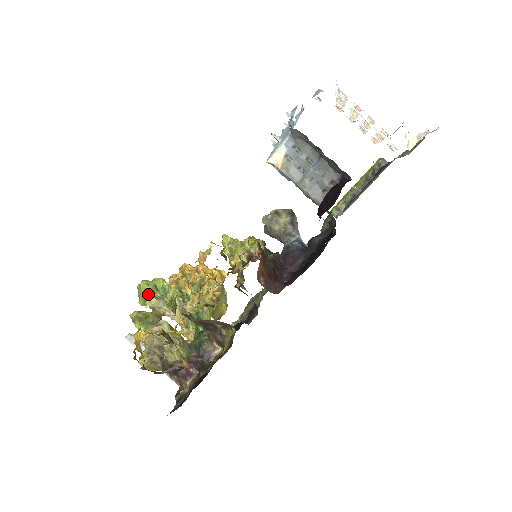
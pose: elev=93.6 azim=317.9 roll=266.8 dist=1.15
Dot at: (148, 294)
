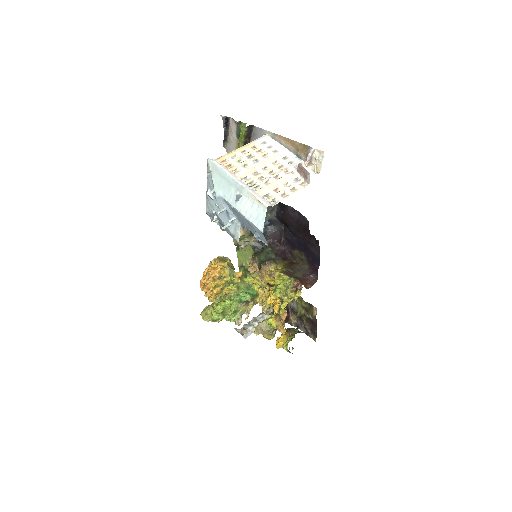
Dot at: (224, 318)
